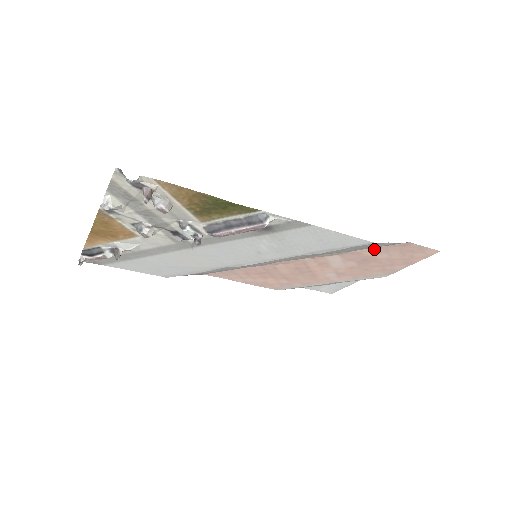
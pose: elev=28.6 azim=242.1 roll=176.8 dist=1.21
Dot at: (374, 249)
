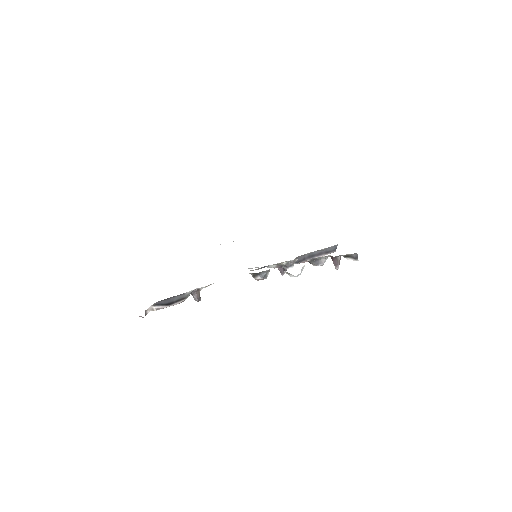
Dot at: occluded
